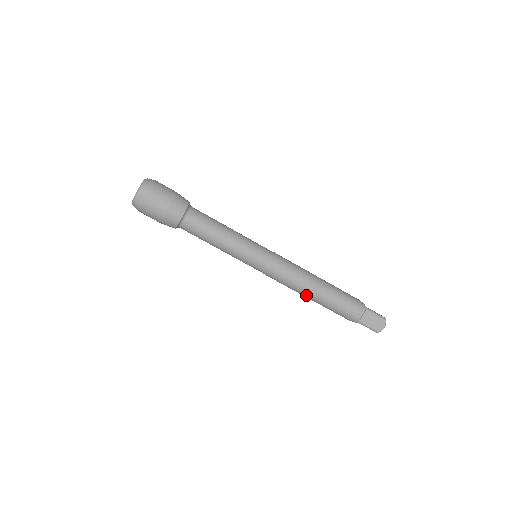
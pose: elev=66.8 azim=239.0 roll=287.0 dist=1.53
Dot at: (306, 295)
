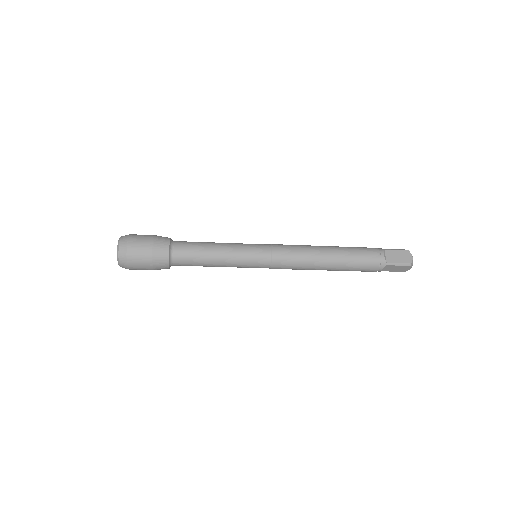
Dot at: occluded
